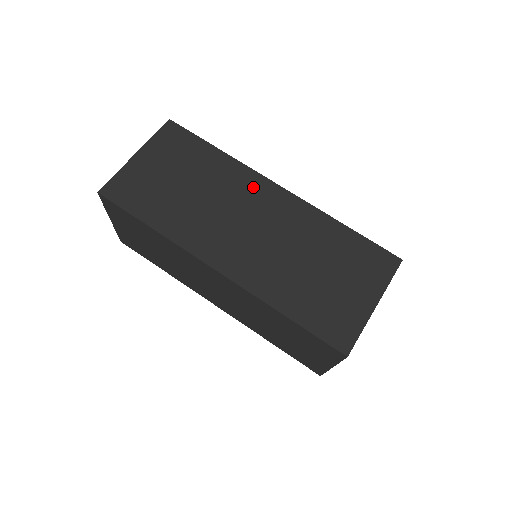
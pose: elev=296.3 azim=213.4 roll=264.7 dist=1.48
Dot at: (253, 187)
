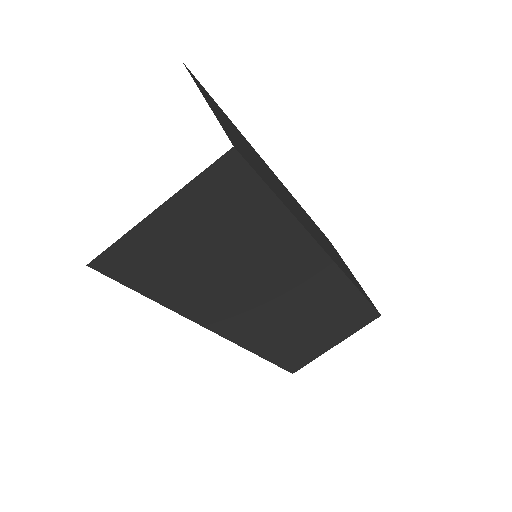
Dot at: occluded
